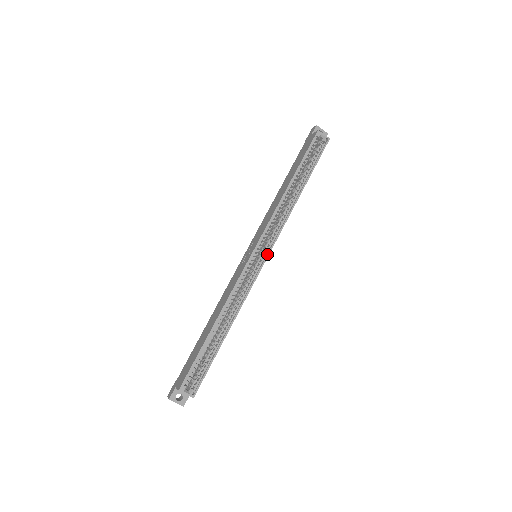
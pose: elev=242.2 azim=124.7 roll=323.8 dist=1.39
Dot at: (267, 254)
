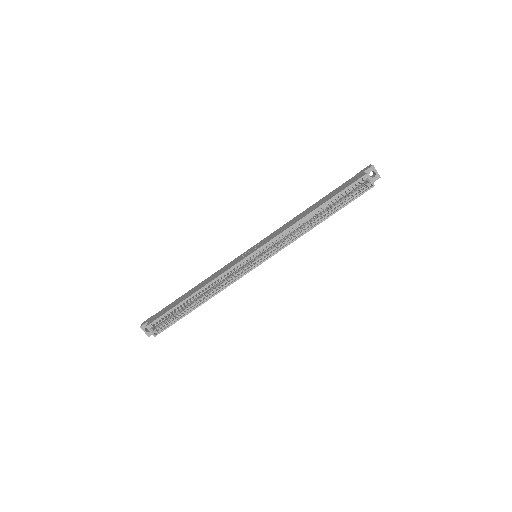
Dot at: (263, 261)
